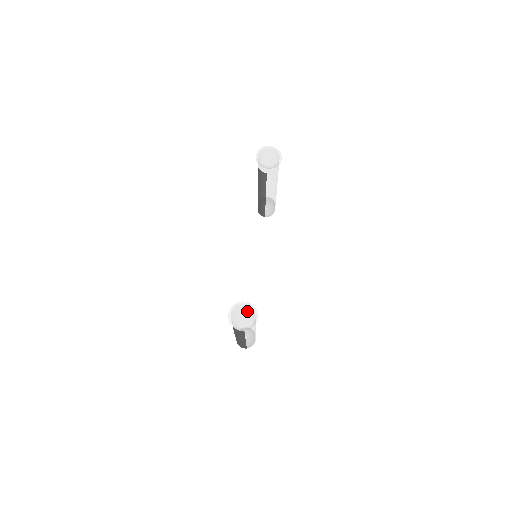
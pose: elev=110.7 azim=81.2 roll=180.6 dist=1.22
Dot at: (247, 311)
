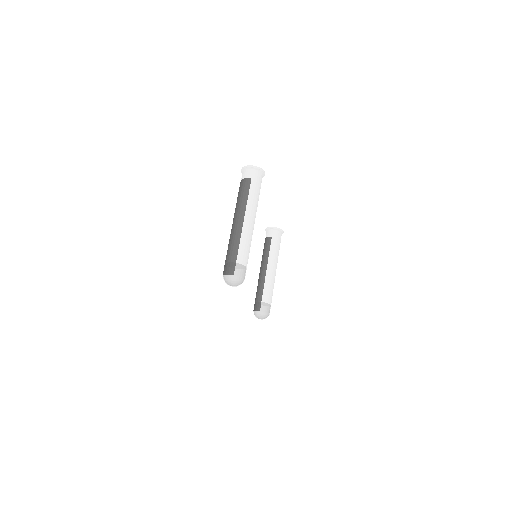
Dot at: occluded
